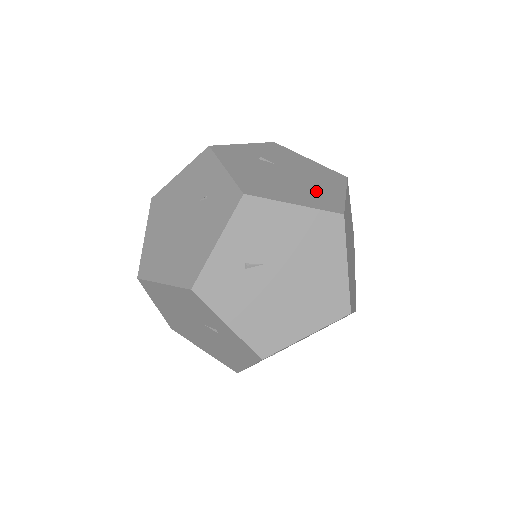
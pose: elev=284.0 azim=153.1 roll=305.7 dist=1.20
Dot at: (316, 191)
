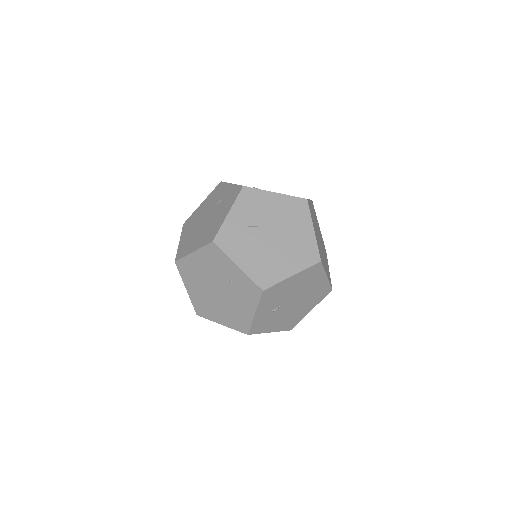
Dot at: (297, 244)
